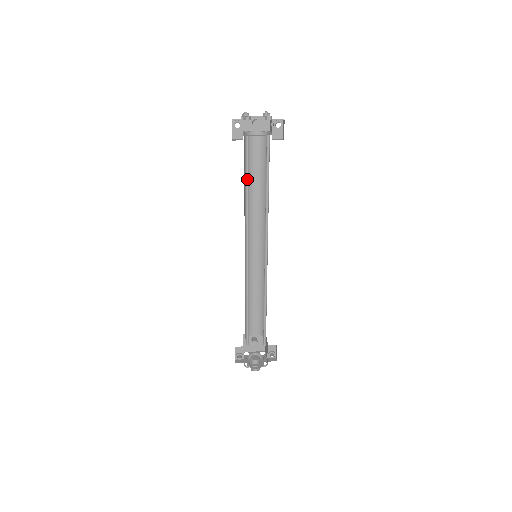
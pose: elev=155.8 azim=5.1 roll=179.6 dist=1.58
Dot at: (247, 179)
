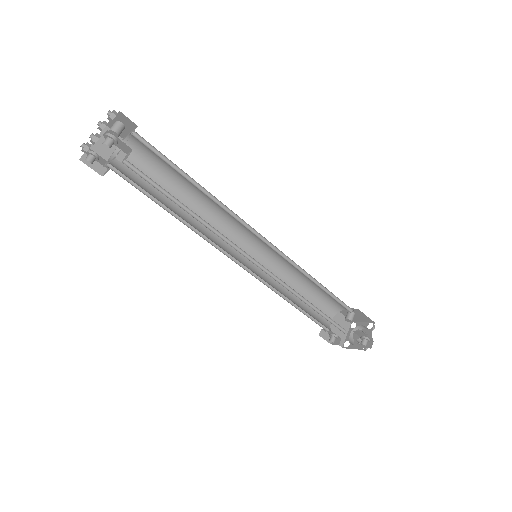
Dot at: (159, 200)
